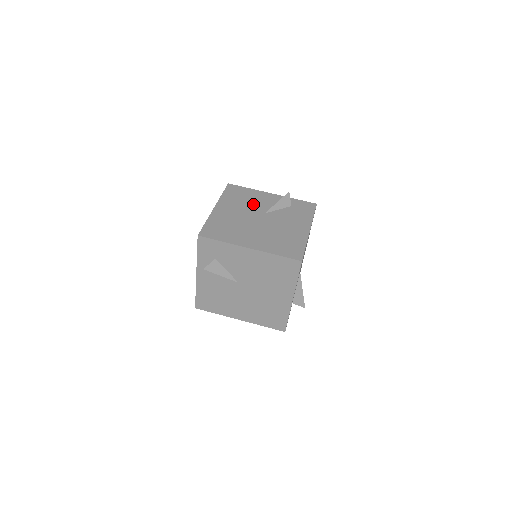
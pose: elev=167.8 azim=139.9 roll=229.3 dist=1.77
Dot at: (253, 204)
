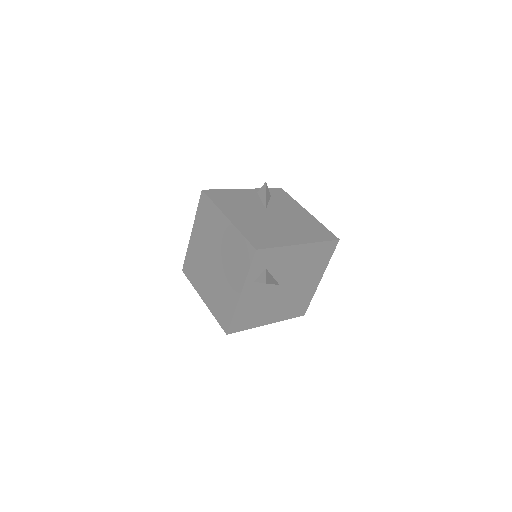
Dot at: (247, 203)
